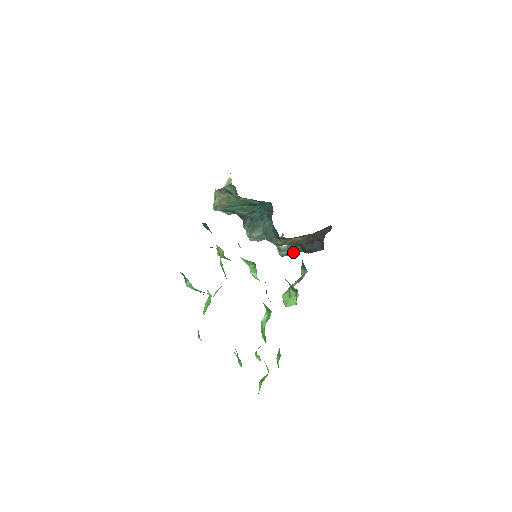
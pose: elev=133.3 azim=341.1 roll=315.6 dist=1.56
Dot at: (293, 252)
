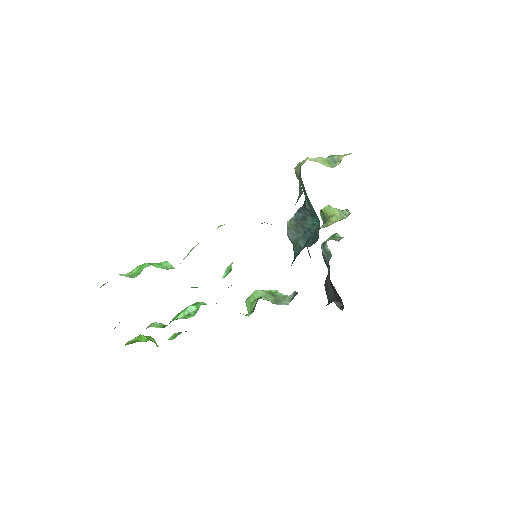
Dot at: (326, 262)
